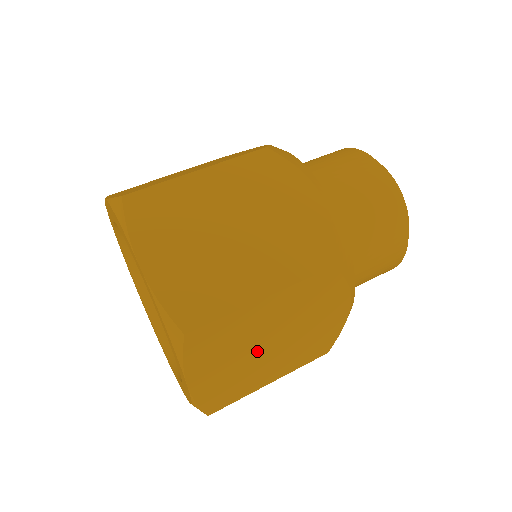
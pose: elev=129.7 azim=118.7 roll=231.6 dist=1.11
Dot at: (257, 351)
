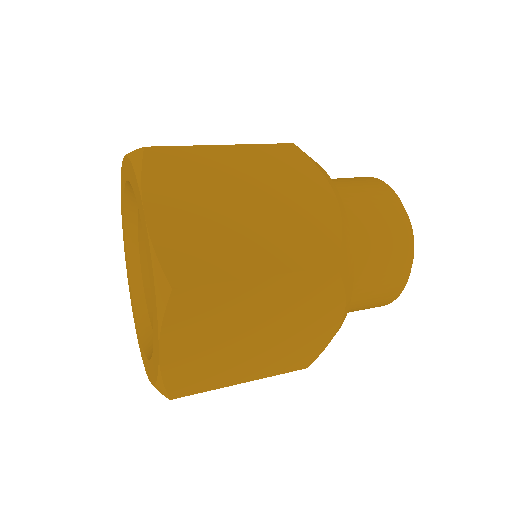
Dot at: (239, 338)
